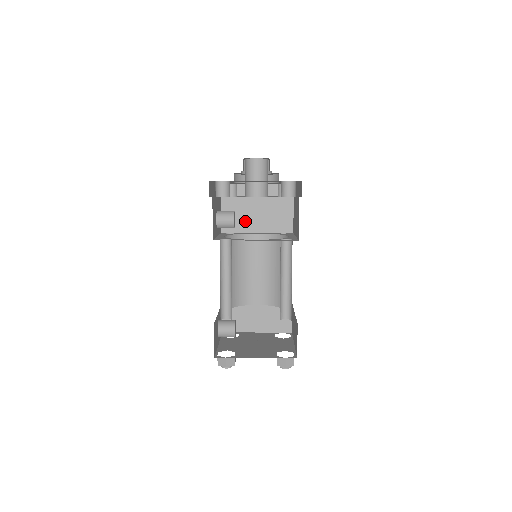
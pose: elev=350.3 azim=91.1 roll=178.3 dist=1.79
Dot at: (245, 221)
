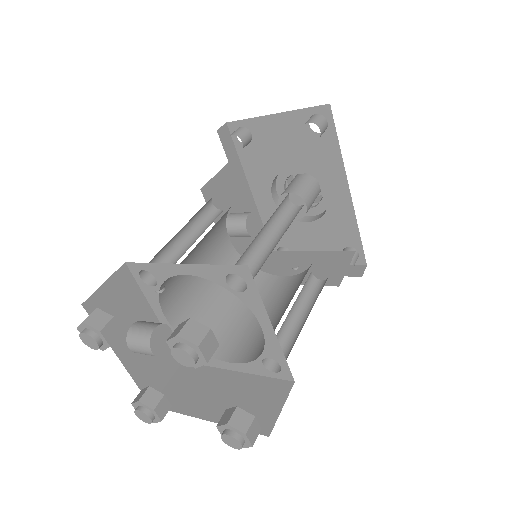
Dot at: (277, 272)
